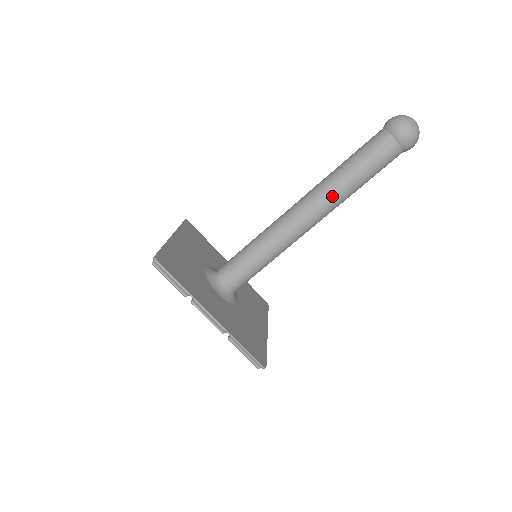
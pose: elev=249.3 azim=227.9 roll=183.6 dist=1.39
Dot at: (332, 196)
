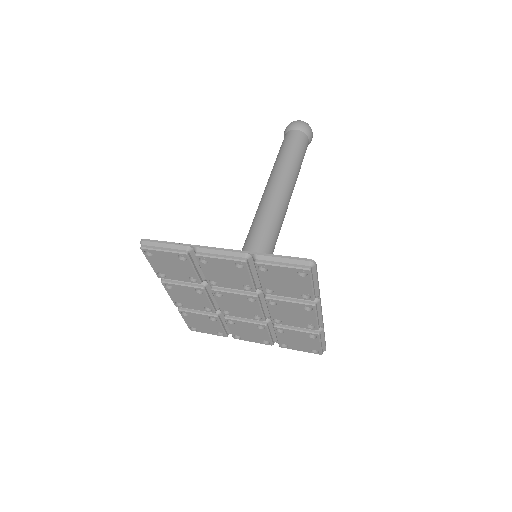
Dot at: (279, 175)
